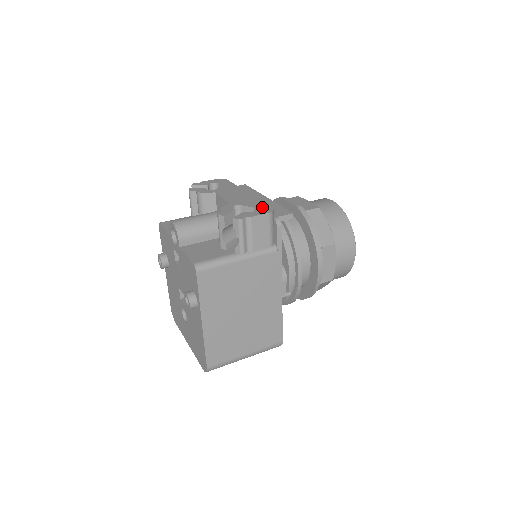
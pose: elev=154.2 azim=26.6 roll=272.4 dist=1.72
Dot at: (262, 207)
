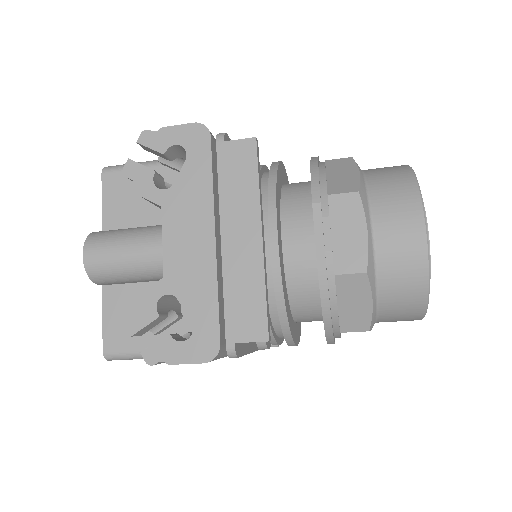
Dot at: (205, 330)
